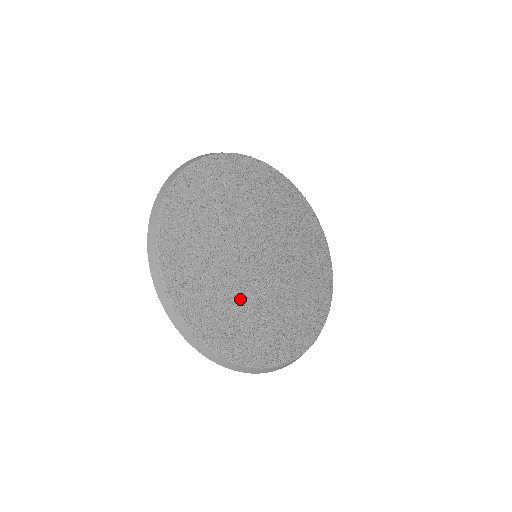
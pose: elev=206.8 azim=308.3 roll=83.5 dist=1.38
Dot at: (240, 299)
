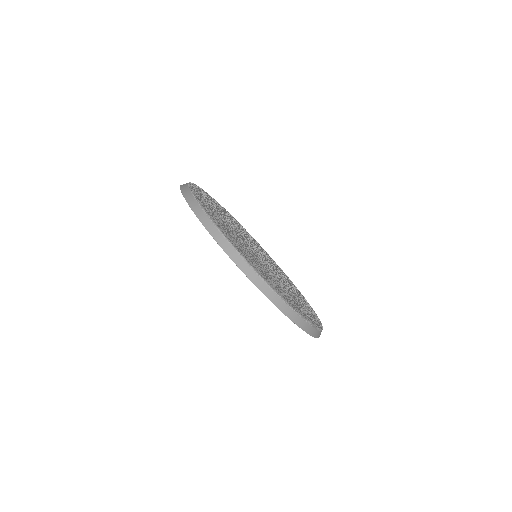
Dot at: (289, 289)
